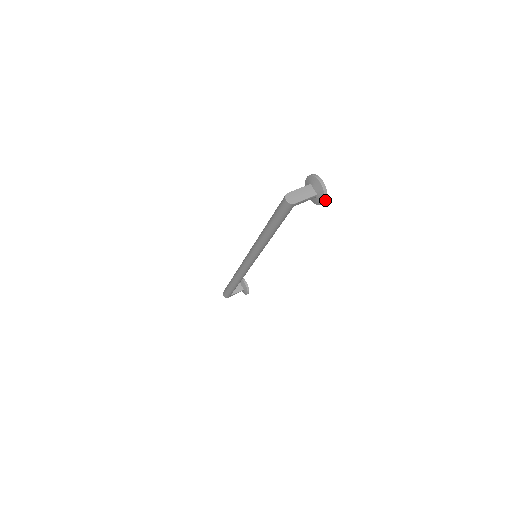
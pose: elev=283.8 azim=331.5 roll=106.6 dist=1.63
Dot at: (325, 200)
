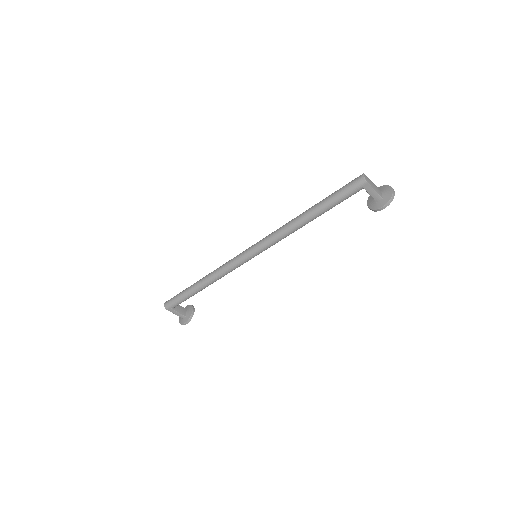
Dot at: (386, 206)
